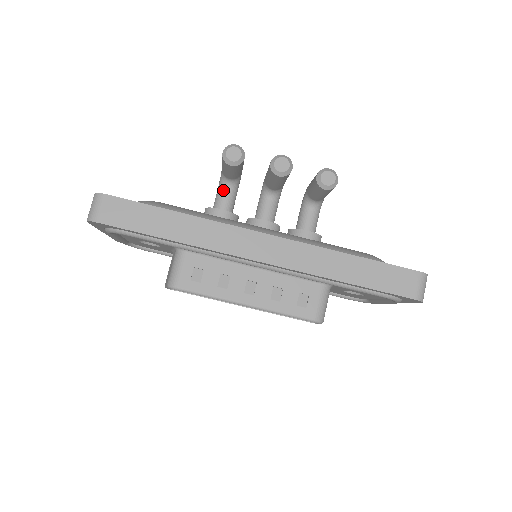
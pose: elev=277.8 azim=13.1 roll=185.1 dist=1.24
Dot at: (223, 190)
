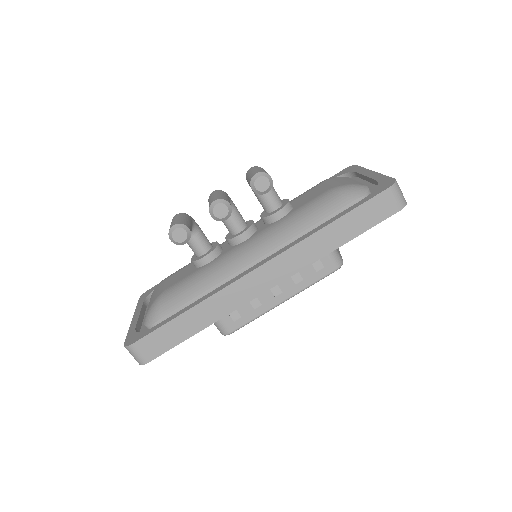
Dot at: (190, 240)
